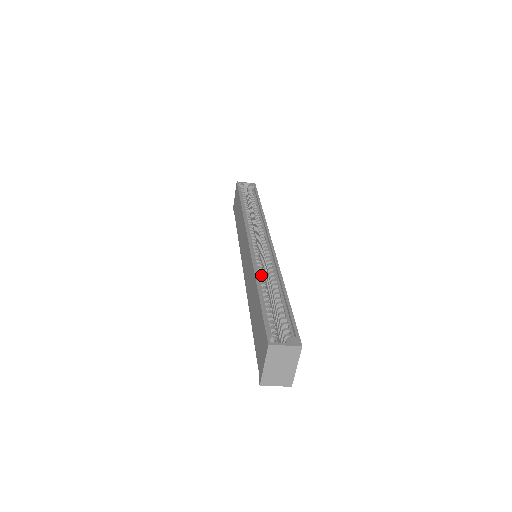
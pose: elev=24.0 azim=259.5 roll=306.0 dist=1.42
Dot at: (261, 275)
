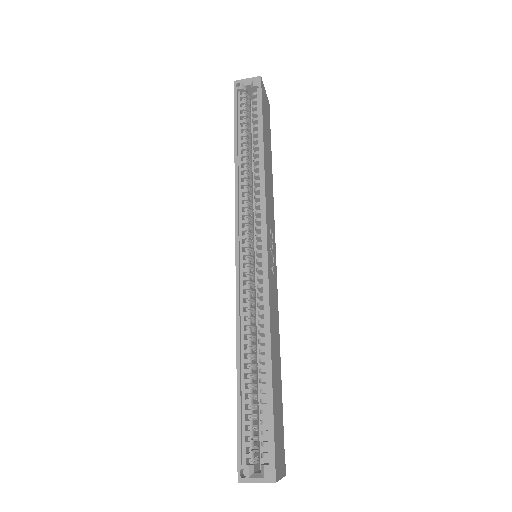
Dot at: (246, 333)
